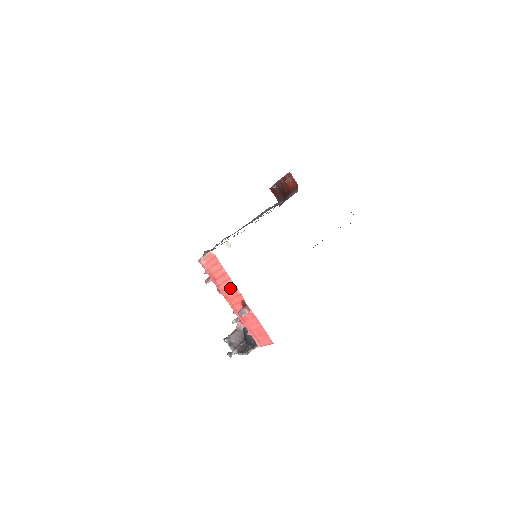
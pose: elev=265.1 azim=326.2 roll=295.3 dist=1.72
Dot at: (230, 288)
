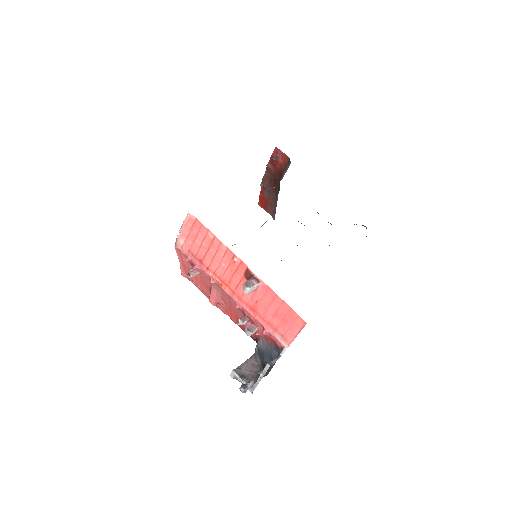
Dot at: (224, 261)
